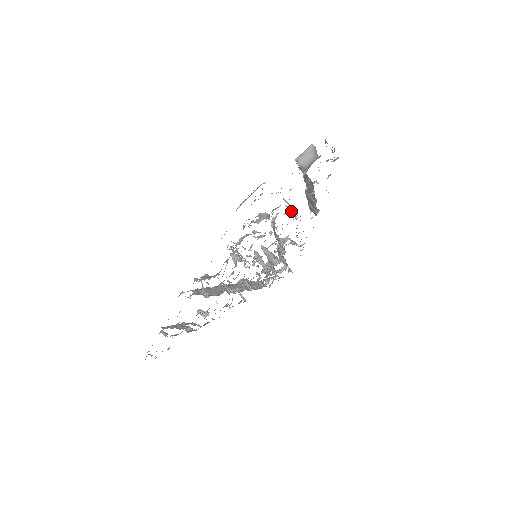
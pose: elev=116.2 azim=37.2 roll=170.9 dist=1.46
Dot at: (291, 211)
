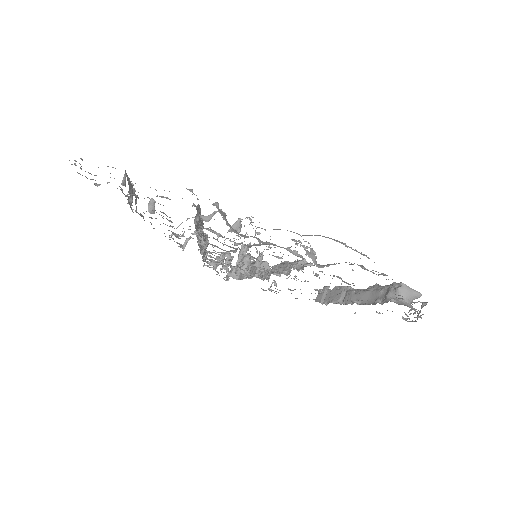
Dot at: occluded
